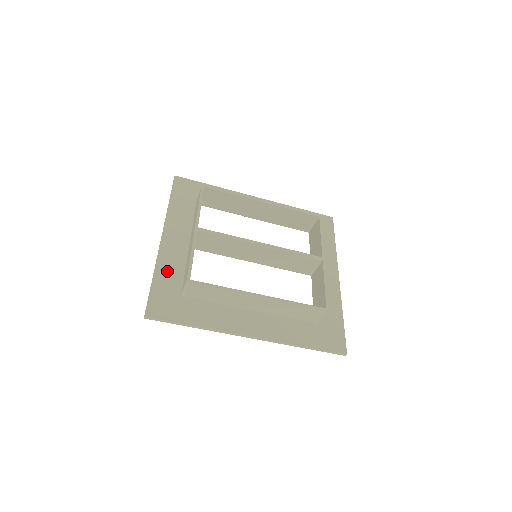
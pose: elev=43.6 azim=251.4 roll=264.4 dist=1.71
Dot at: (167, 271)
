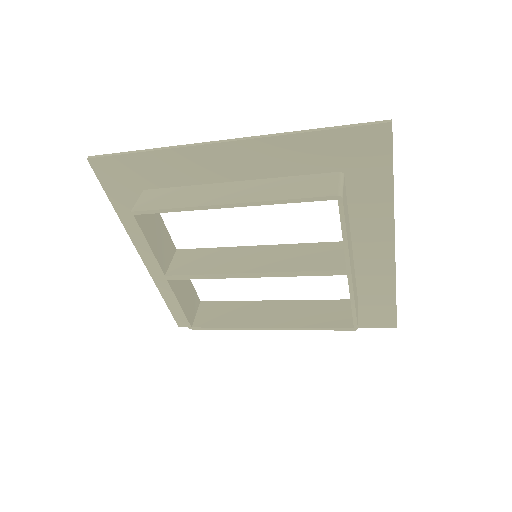
Dot at: occluded
